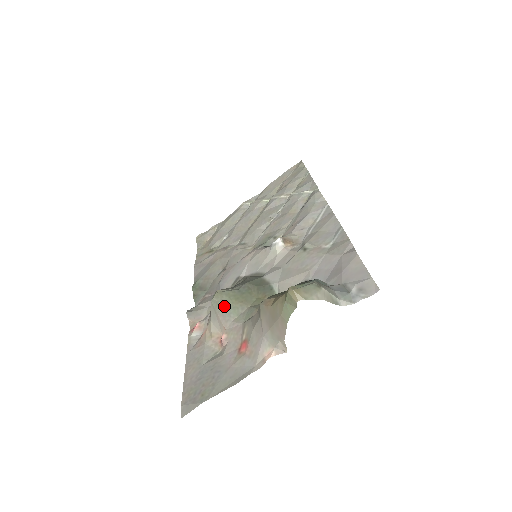
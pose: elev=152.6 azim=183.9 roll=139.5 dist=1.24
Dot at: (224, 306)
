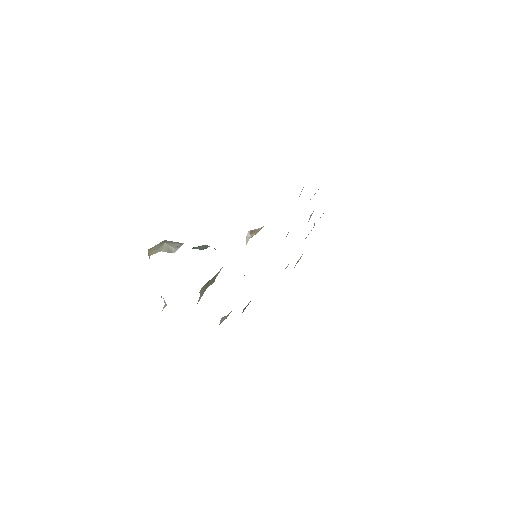
Dot at: (200, 295)
